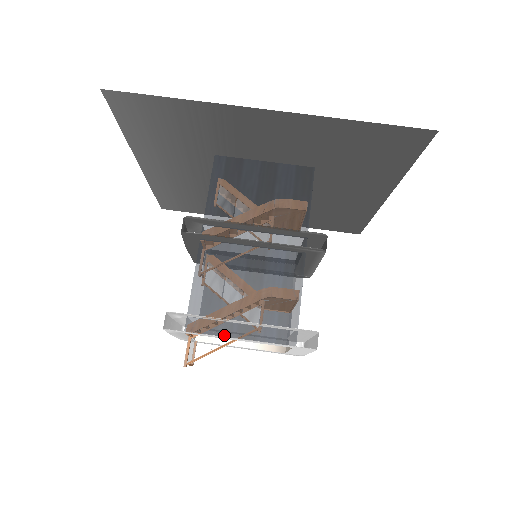
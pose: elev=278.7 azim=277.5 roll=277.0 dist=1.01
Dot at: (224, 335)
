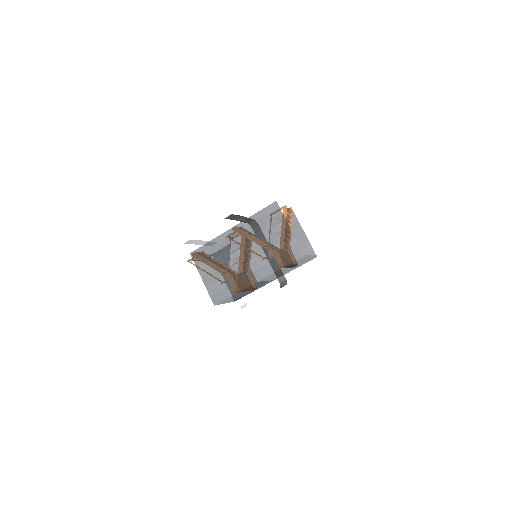
Dot at: (200, 271)
